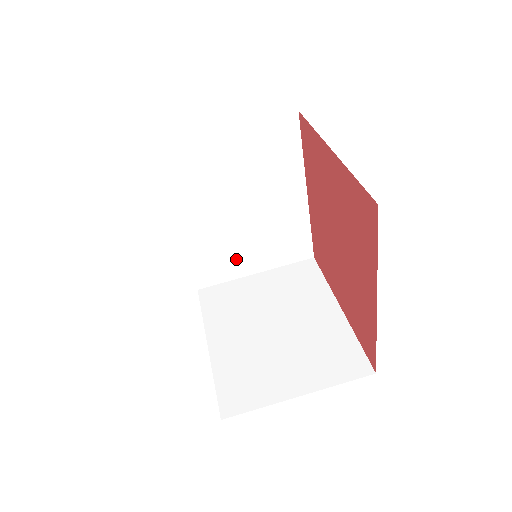
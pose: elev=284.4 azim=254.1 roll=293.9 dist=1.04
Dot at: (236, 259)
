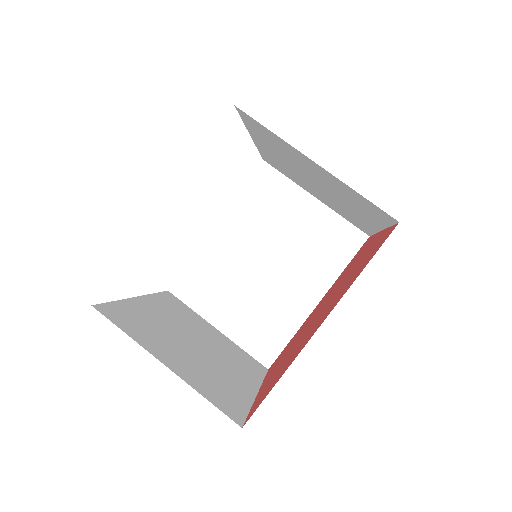
Dot at: (219, 298)
